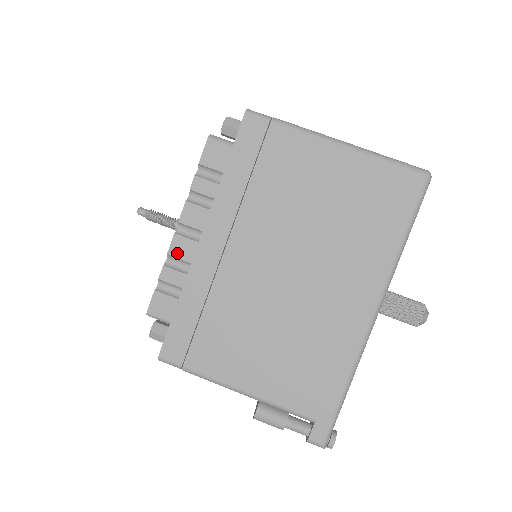
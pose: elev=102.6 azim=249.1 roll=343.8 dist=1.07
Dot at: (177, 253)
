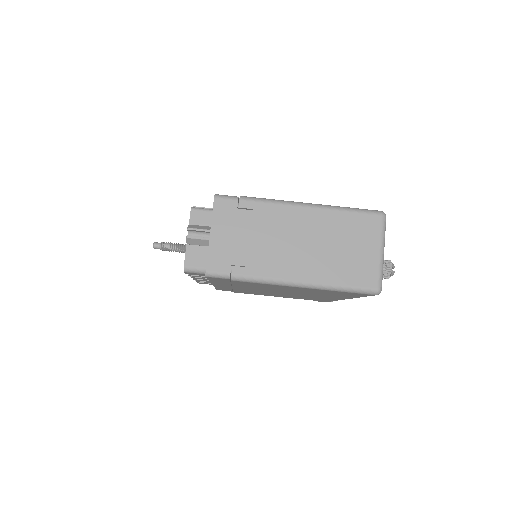
Dot at: occluded
